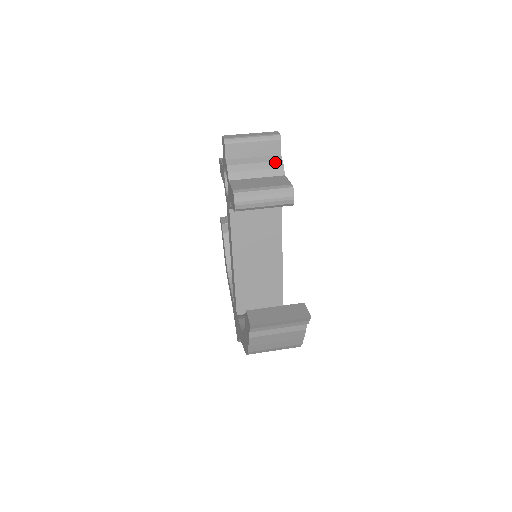
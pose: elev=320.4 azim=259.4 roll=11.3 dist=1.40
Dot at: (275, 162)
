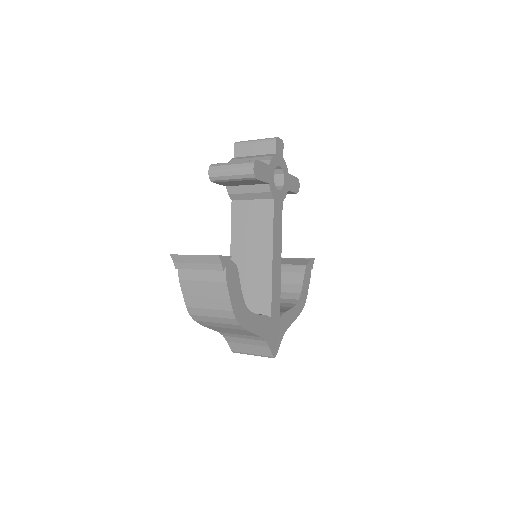
Dot at: (266, 157)
